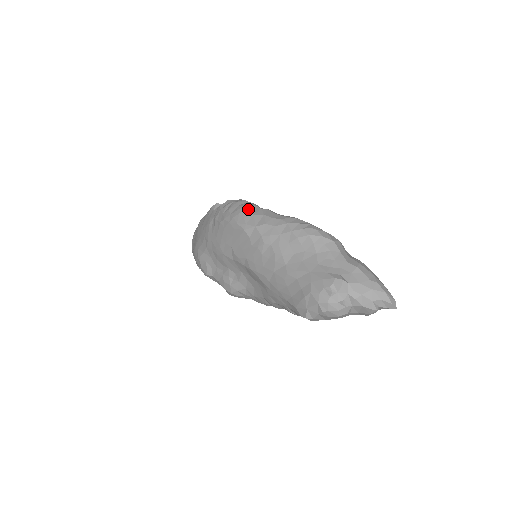
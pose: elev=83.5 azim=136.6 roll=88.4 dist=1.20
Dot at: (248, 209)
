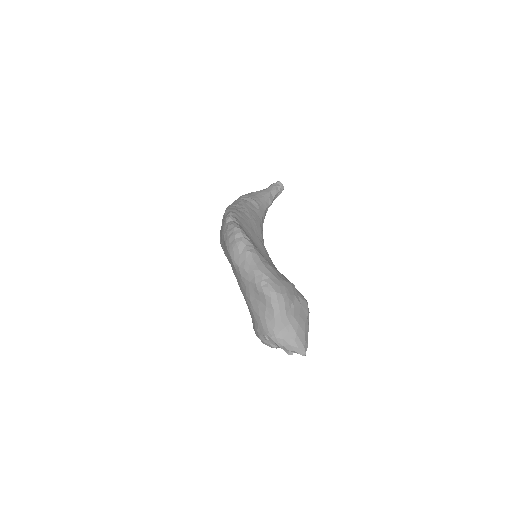
Dot at: (238, 248)
